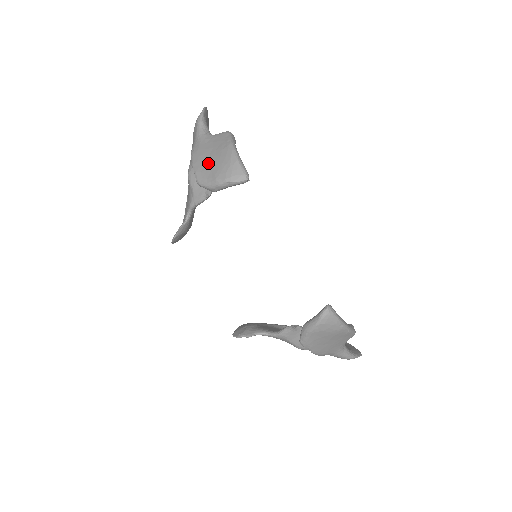
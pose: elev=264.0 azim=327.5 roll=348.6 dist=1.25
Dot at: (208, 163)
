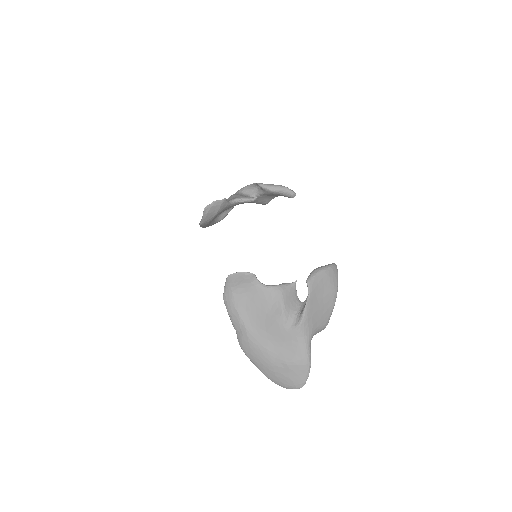
Dot at: occluded
